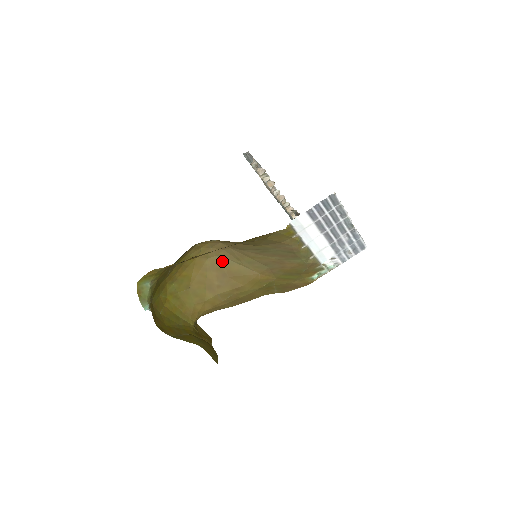
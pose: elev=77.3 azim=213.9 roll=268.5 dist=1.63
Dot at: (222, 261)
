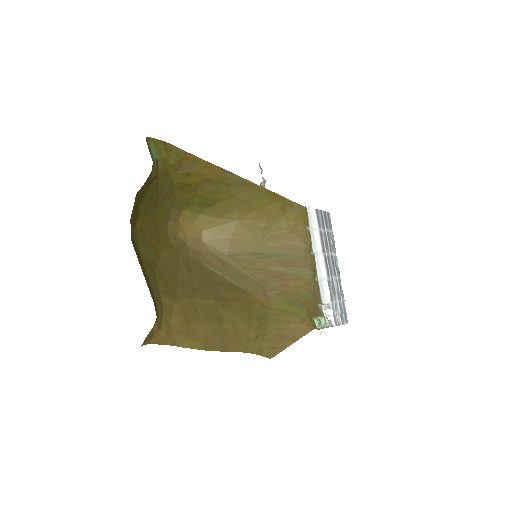
Dot at: (200, 266)
